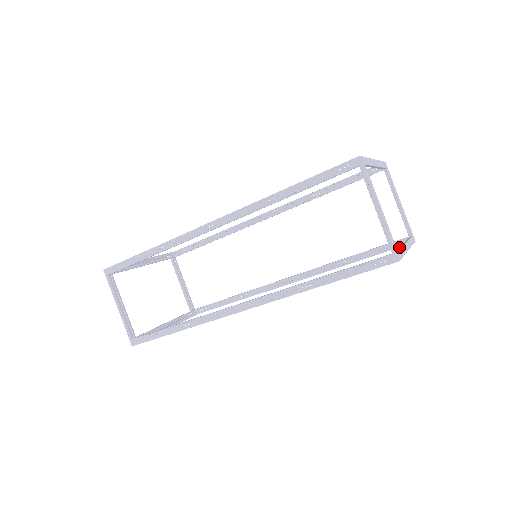
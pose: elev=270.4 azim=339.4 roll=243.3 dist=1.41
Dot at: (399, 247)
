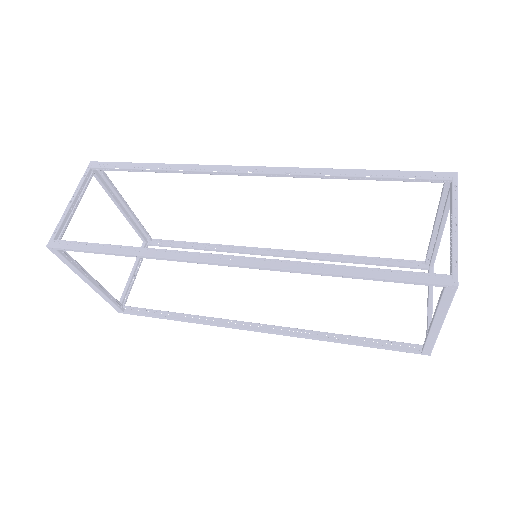
Dot at: occluded
